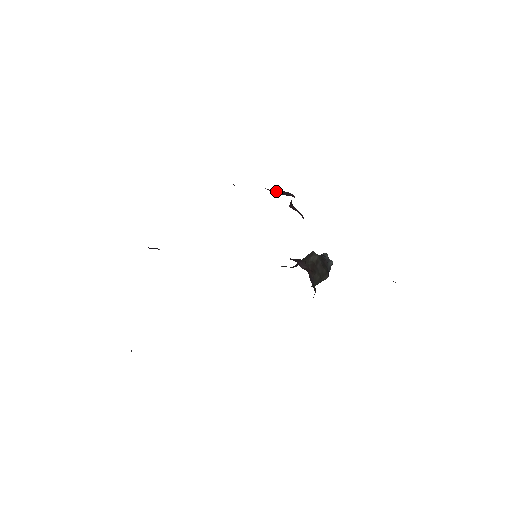
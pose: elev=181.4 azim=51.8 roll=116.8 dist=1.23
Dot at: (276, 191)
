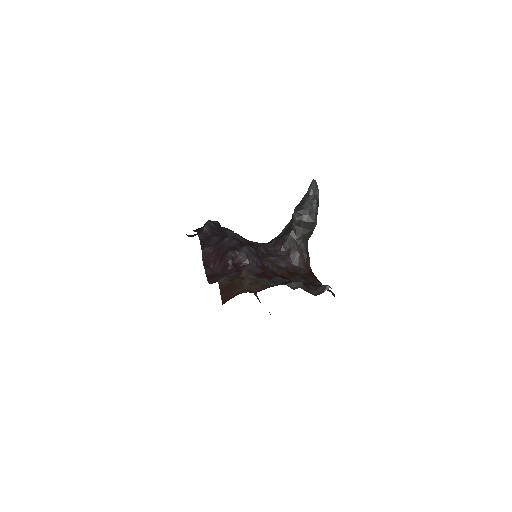
Dot at: (220, 261)
